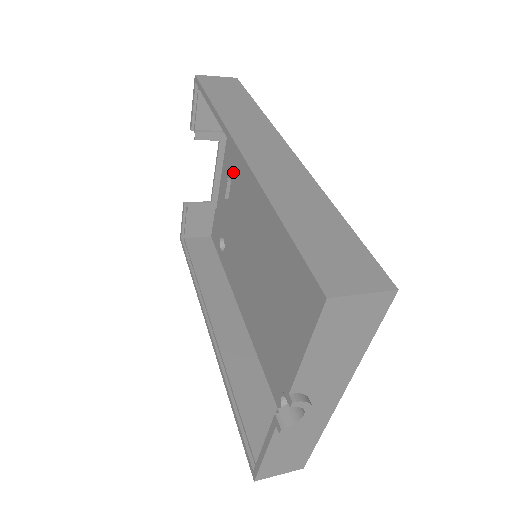
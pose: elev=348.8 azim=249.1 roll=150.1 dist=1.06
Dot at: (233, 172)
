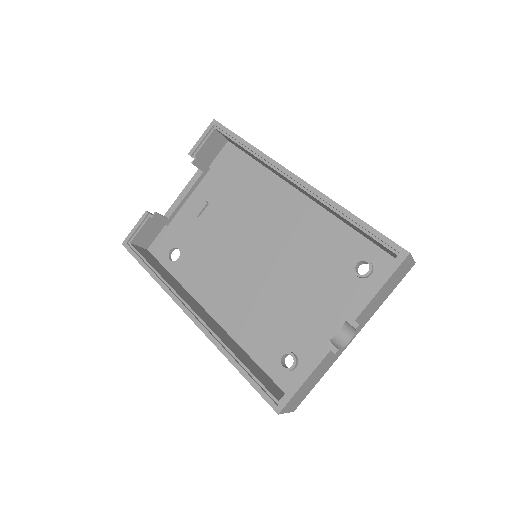
Dot at: (215, 197)
